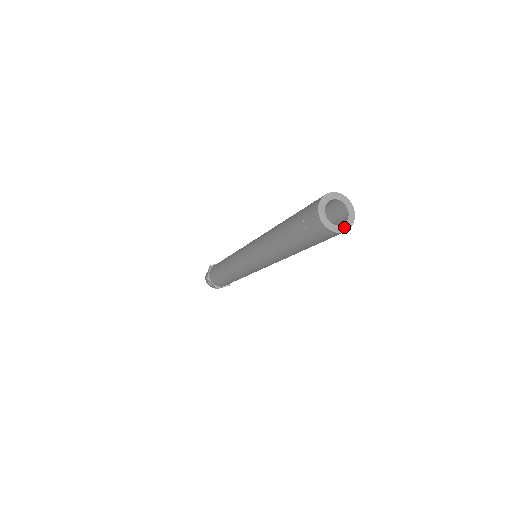
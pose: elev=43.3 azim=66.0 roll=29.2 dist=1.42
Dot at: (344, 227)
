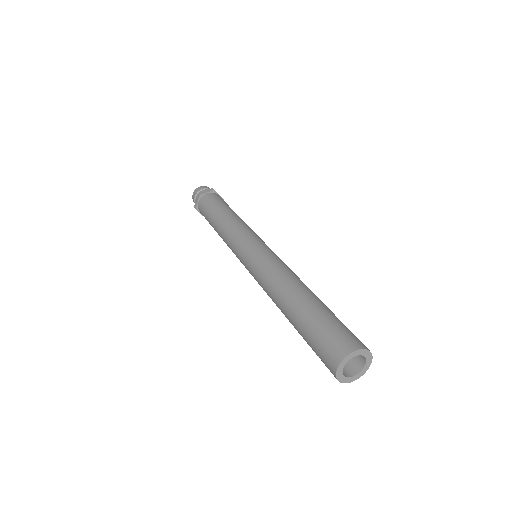
Dot at: (357, 376)
